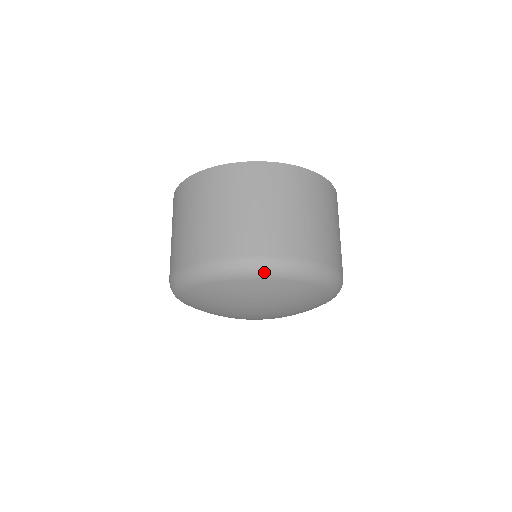
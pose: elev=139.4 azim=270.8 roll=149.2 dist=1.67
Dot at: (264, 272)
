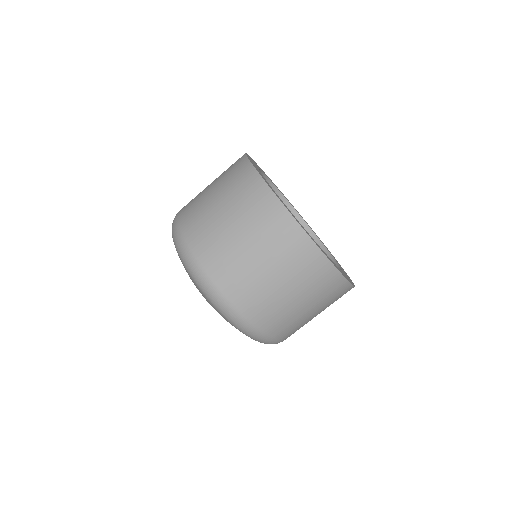
Dot at: (207, 294)
